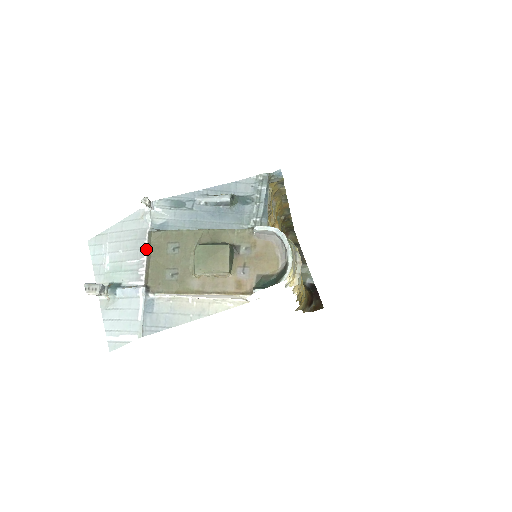
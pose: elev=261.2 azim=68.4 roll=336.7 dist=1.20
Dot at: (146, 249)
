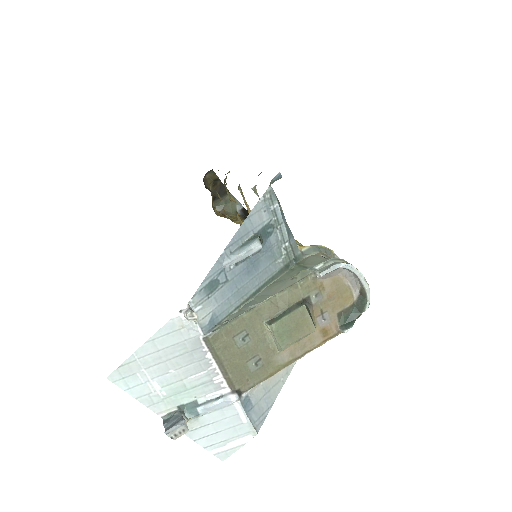
Dot at: (211, 357)
